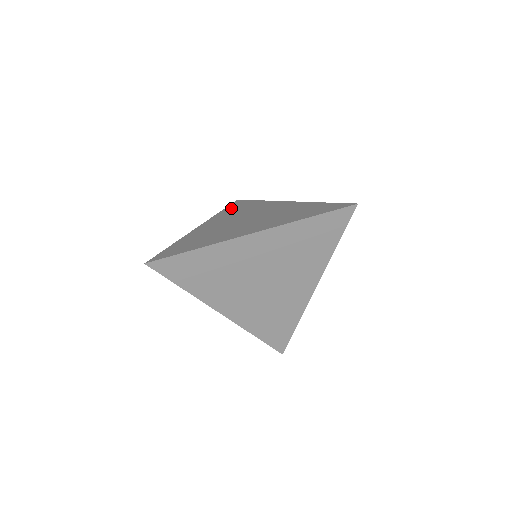
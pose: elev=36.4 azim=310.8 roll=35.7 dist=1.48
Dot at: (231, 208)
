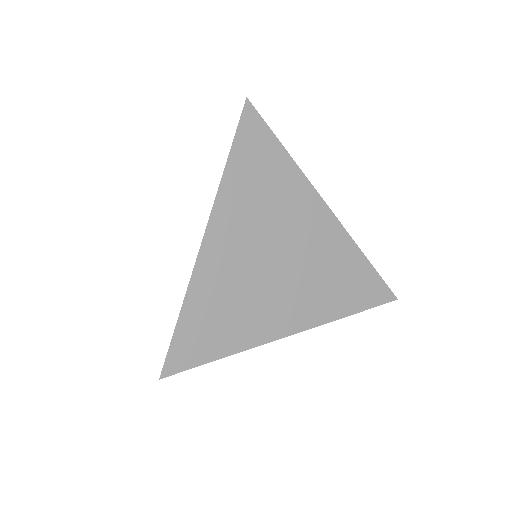
Dot at: occluded
